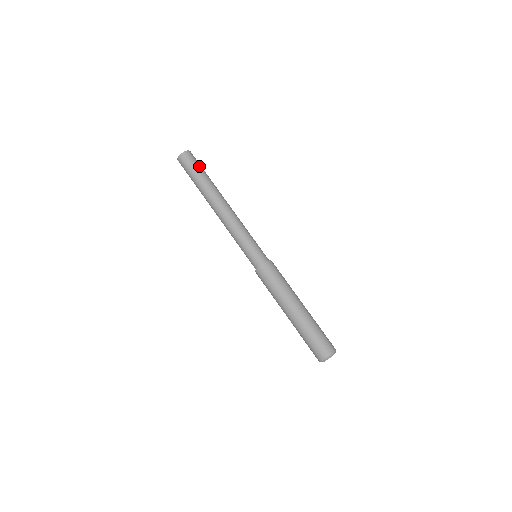
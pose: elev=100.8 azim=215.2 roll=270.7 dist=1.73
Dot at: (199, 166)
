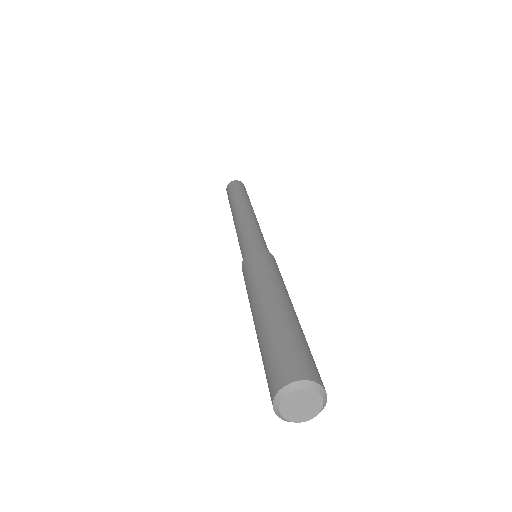
Dot at: (245, 190)
